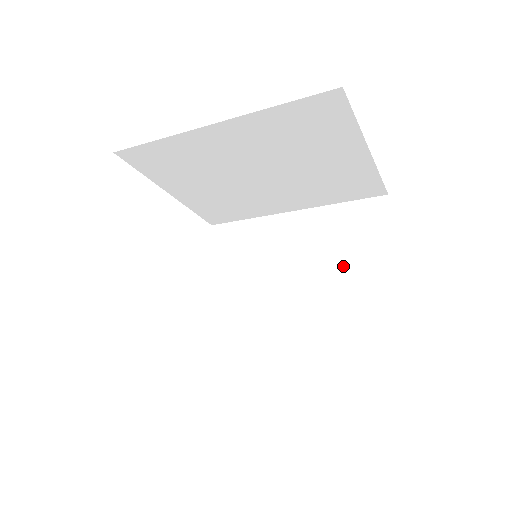
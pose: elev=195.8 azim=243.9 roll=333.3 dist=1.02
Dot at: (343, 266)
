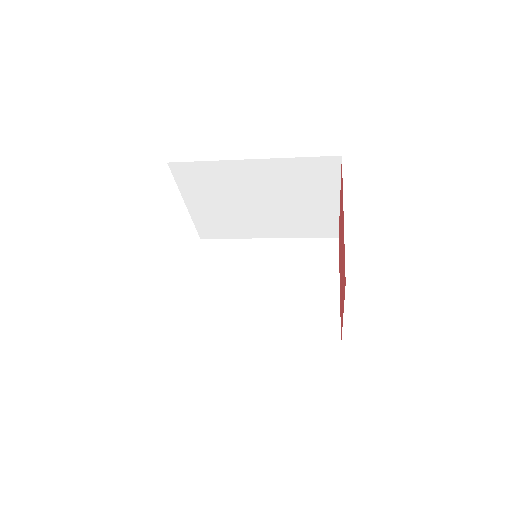
Dot at: (304, 280)
